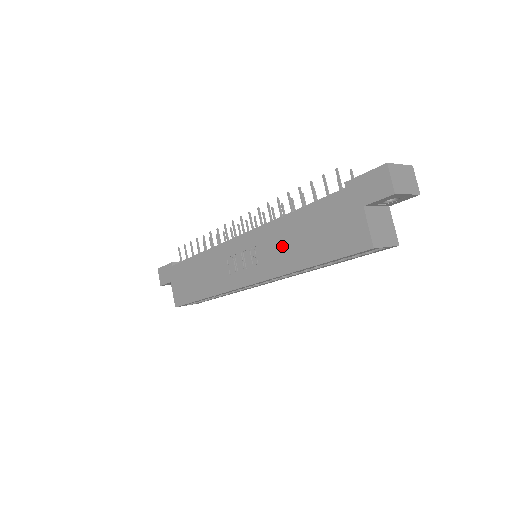
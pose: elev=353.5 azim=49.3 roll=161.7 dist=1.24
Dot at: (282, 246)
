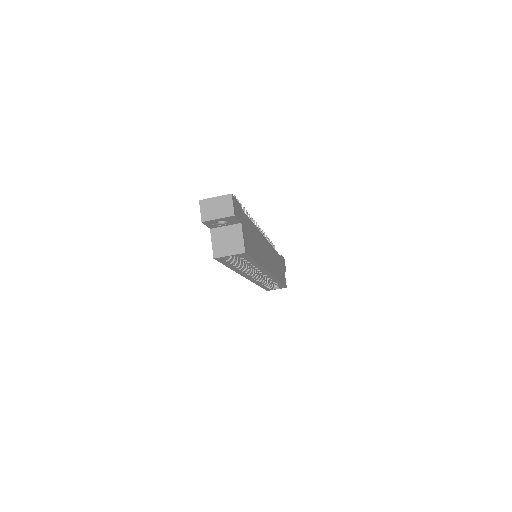
Dot at: occluded
